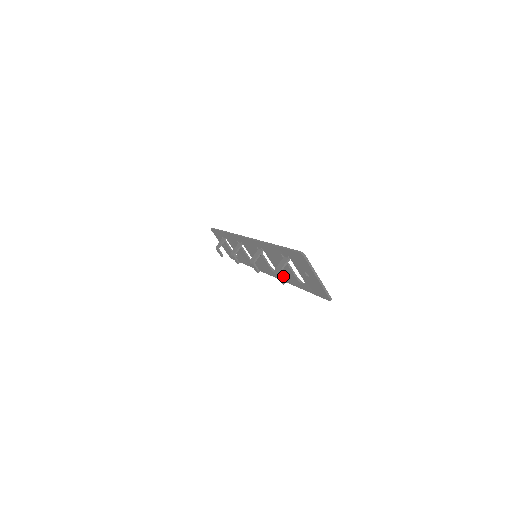
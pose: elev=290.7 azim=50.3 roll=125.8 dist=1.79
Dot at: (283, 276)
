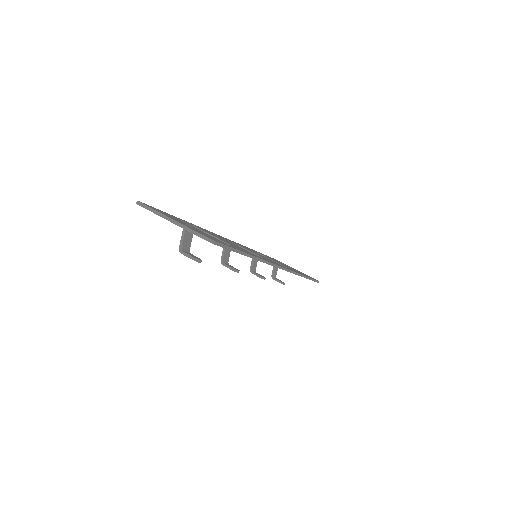
Dot at: occluded
